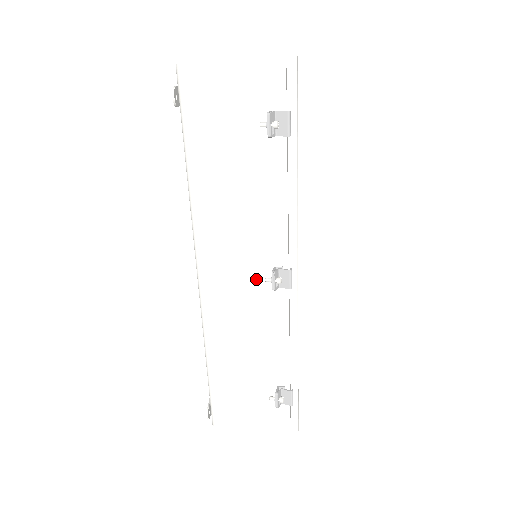
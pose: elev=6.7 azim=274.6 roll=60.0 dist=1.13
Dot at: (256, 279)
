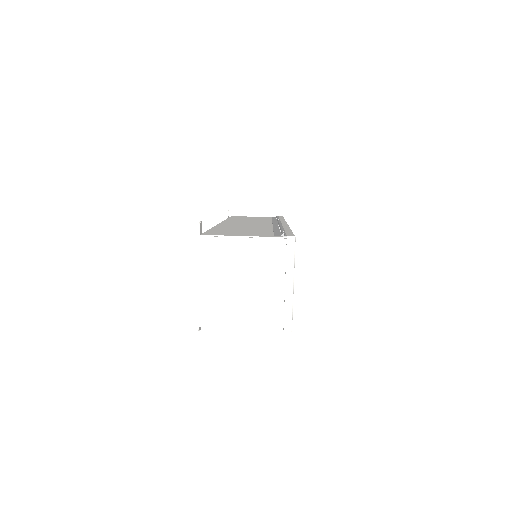
Dot at: occluded
